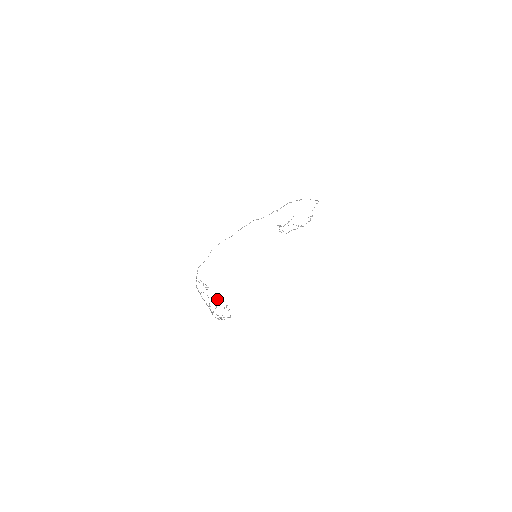
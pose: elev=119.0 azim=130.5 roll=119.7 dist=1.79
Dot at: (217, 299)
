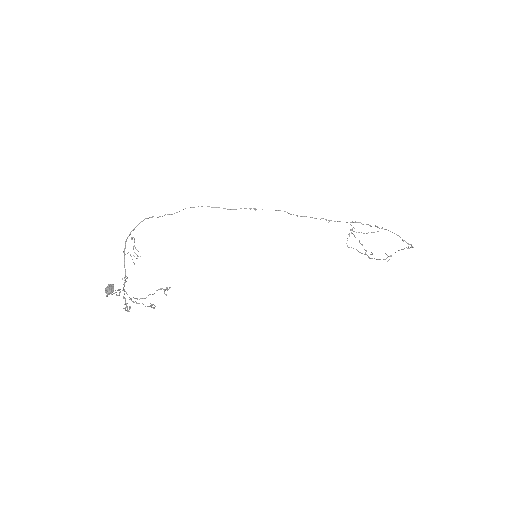
Dot at: (112, 288)
